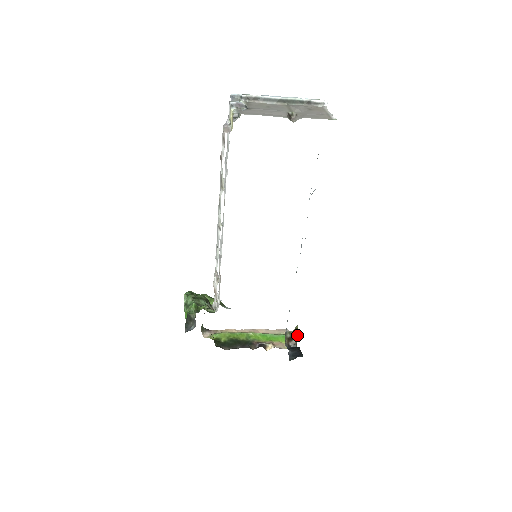
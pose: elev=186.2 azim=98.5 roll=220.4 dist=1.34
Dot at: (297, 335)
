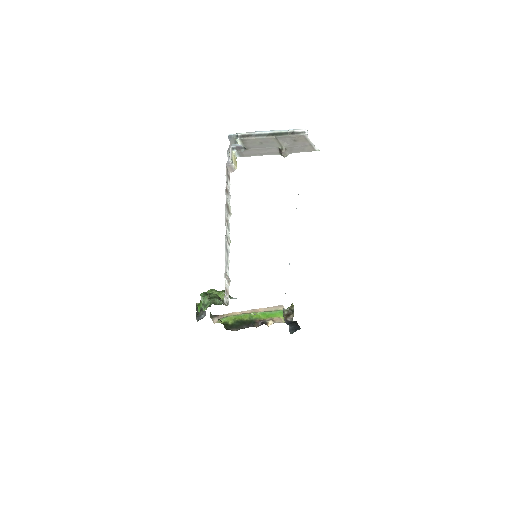
Dot at: (293, 311)
